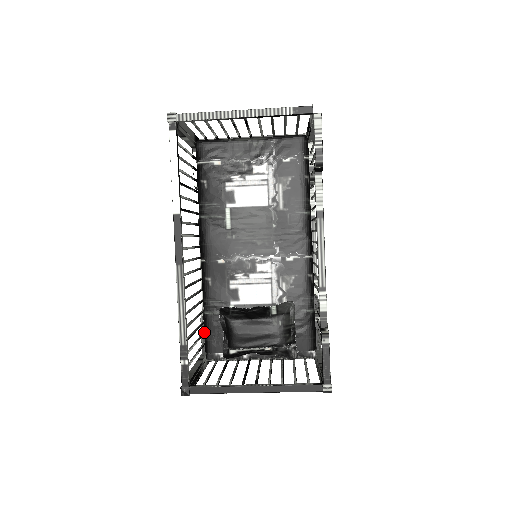
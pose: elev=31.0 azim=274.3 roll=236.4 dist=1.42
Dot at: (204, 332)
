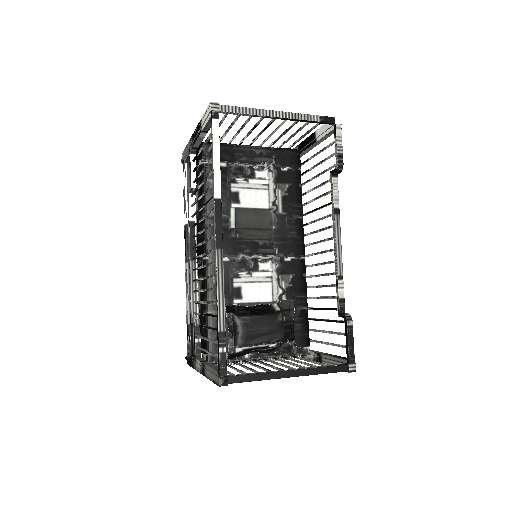
Dot at: (205, 333)
